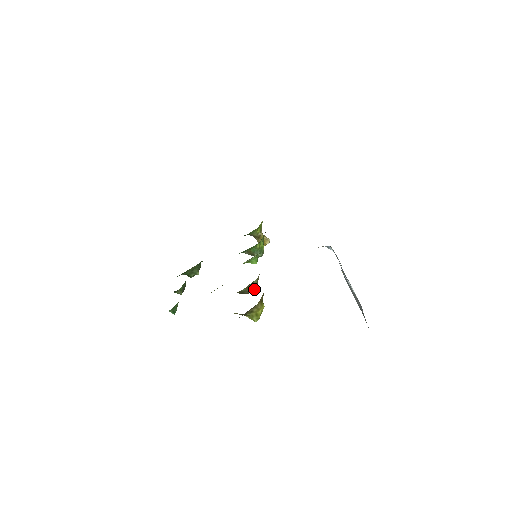
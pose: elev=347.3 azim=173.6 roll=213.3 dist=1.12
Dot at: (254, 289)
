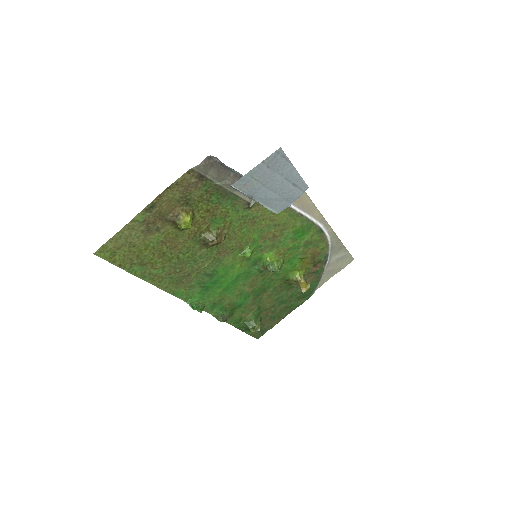
Dot at: (214, 239)
